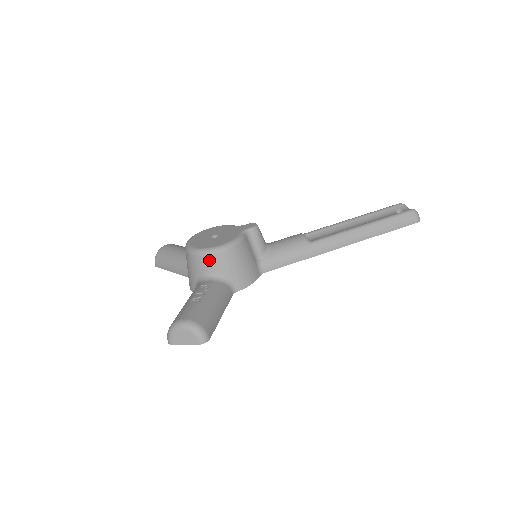
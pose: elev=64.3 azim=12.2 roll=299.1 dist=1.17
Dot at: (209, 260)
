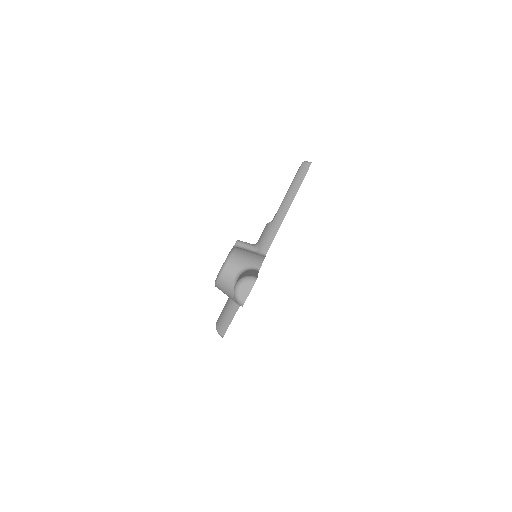
Dot at: (228, 269)
